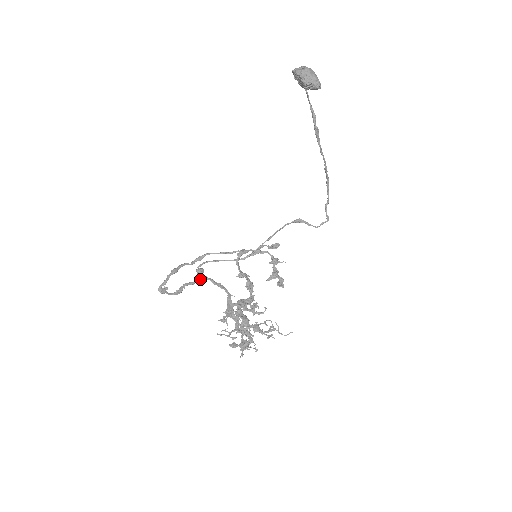
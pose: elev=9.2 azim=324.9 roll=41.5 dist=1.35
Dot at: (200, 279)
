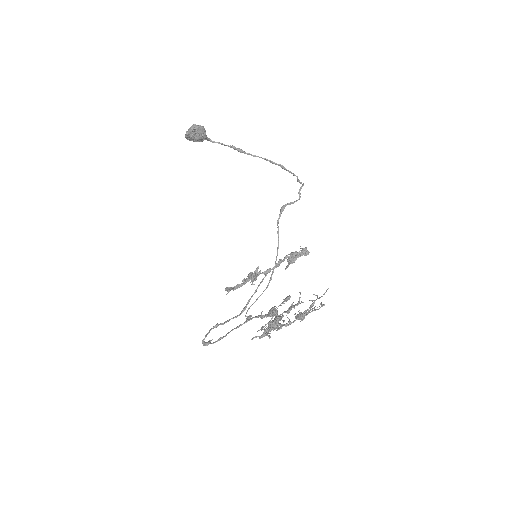
Dot at: (246, 321)
